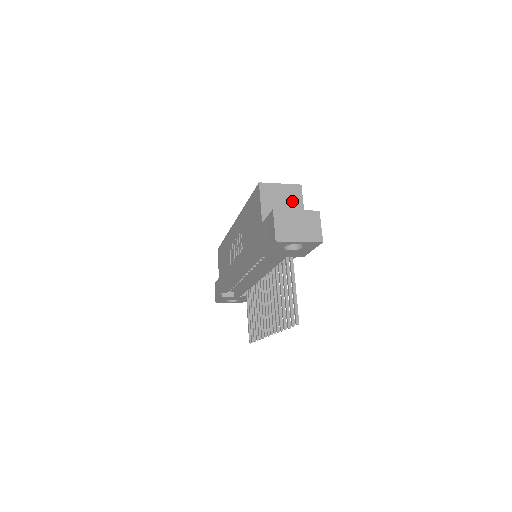
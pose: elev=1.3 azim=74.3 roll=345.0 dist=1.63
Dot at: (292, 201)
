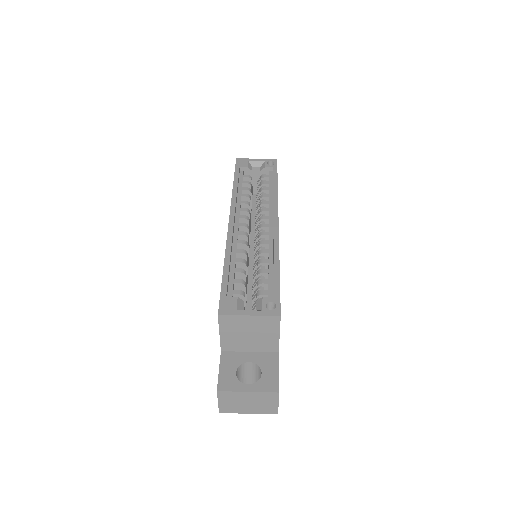
Dot at: (264, 332)
